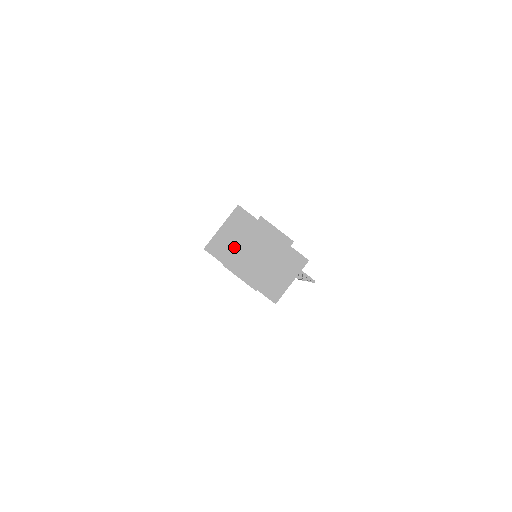
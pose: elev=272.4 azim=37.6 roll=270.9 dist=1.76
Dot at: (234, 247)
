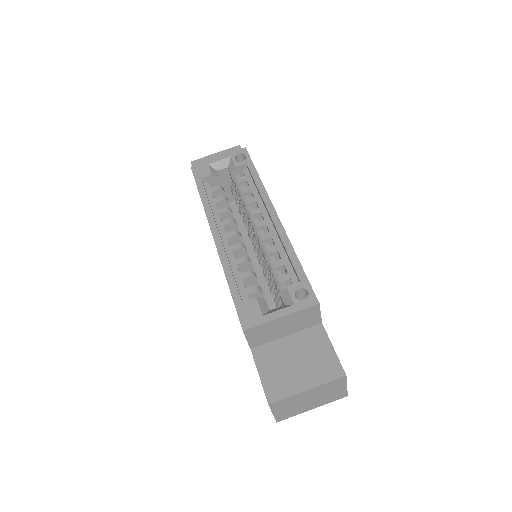
Dot at: (275, 337)
